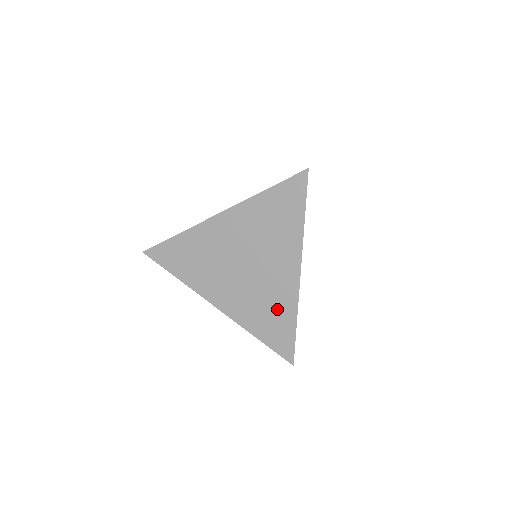
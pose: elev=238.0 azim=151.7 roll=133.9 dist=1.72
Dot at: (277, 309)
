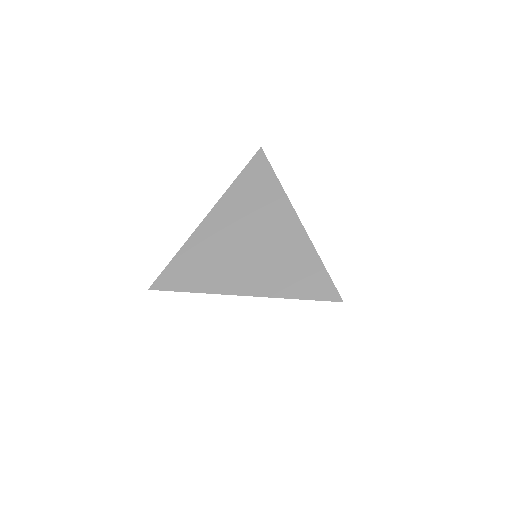
Dot at: (297, 259)
